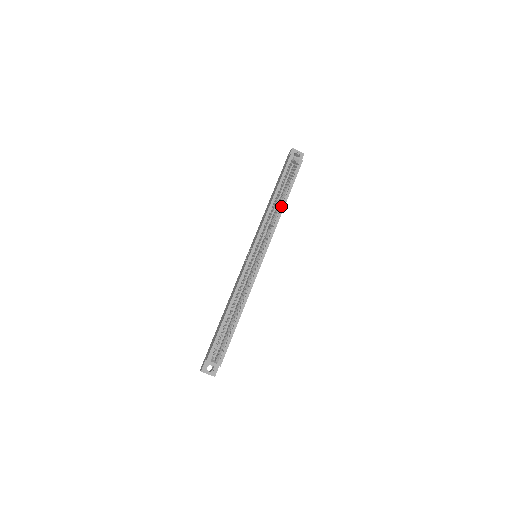
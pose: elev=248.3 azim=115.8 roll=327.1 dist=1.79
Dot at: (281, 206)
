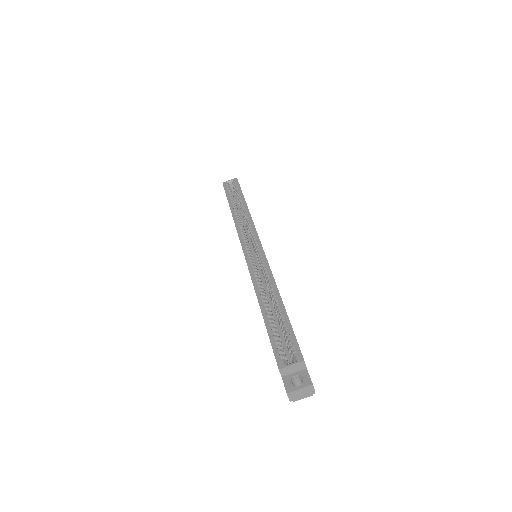
Dot at: (244, 208)
